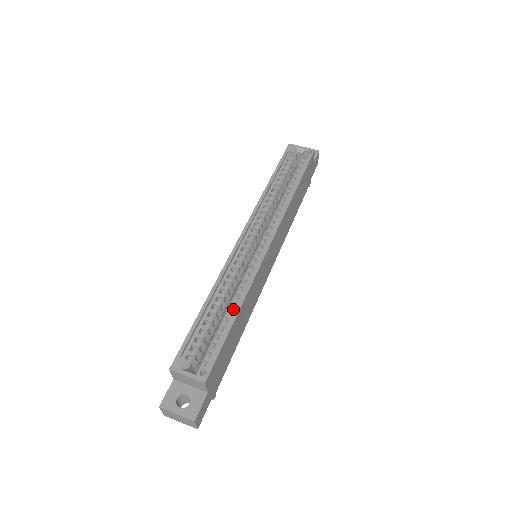
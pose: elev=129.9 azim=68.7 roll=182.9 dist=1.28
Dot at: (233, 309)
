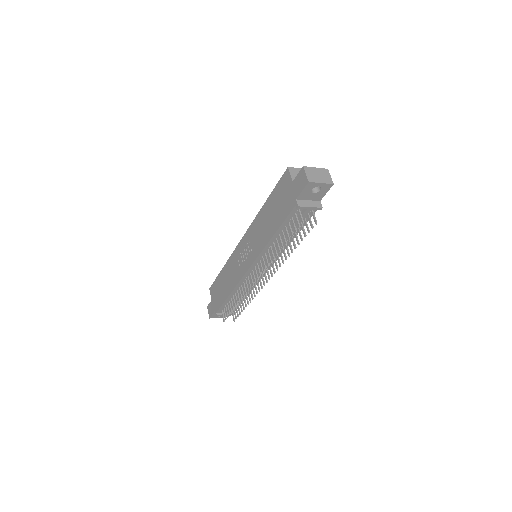
Dot at: occluded
